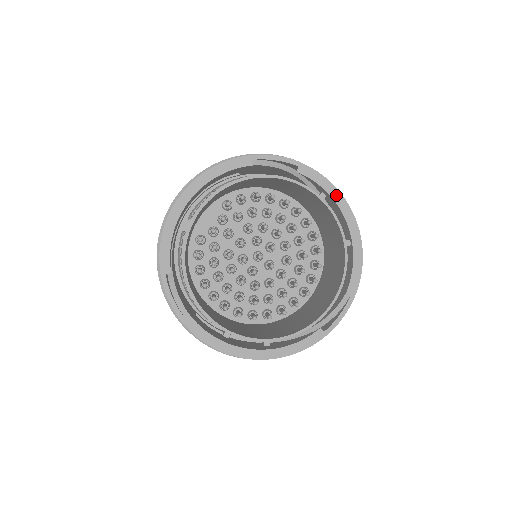
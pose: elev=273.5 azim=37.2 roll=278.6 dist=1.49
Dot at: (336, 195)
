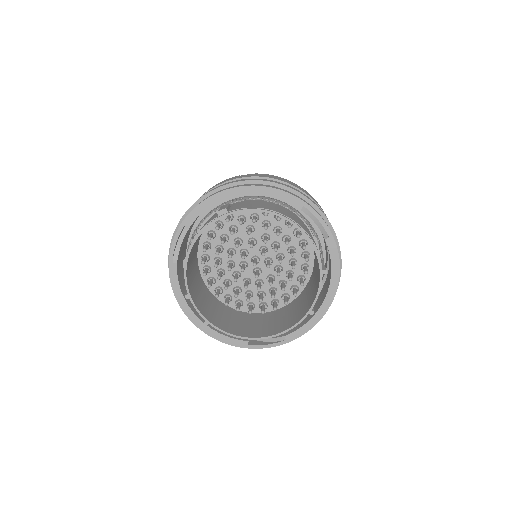
Dot at: (335, 276)
